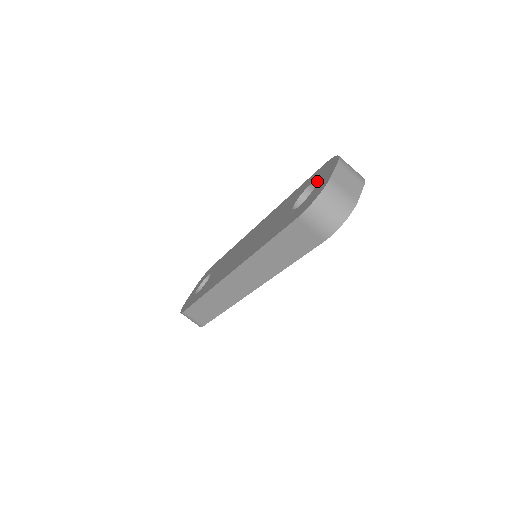
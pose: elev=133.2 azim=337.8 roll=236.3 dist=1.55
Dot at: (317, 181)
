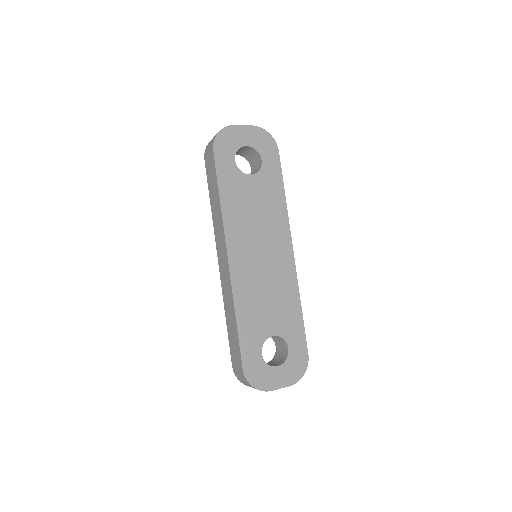
Dot at: (242, 156)
